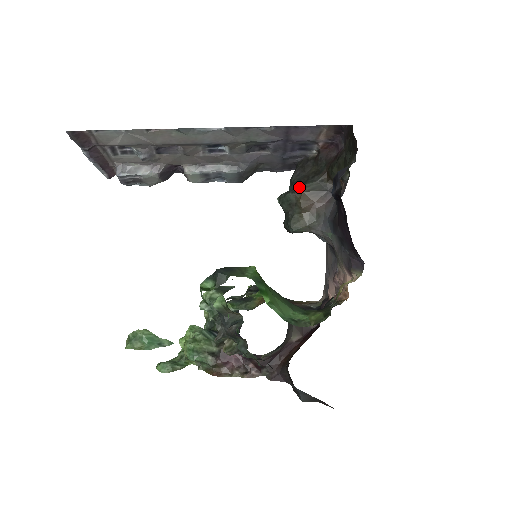
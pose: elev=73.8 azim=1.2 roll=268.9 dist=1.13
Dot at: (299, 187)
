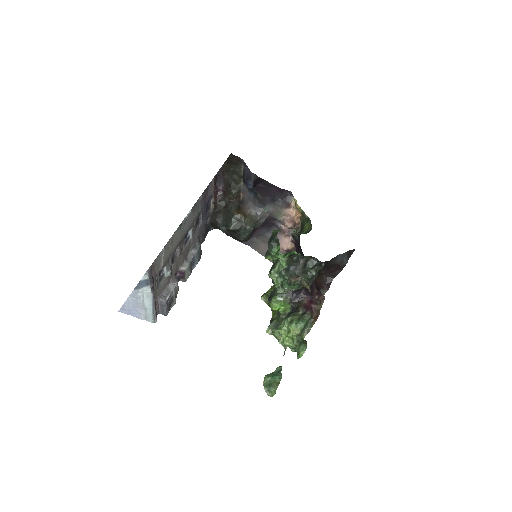
Dot at: (231, 214)
